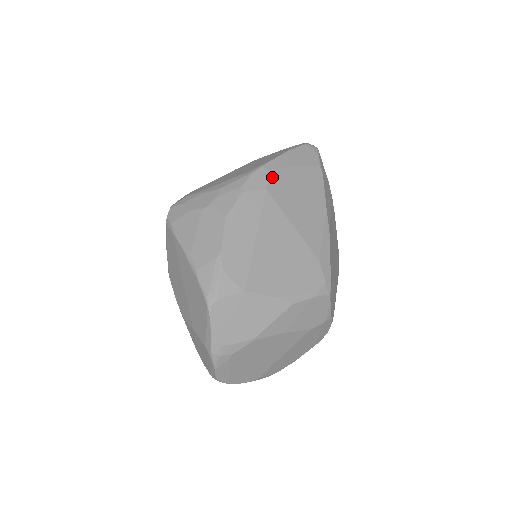
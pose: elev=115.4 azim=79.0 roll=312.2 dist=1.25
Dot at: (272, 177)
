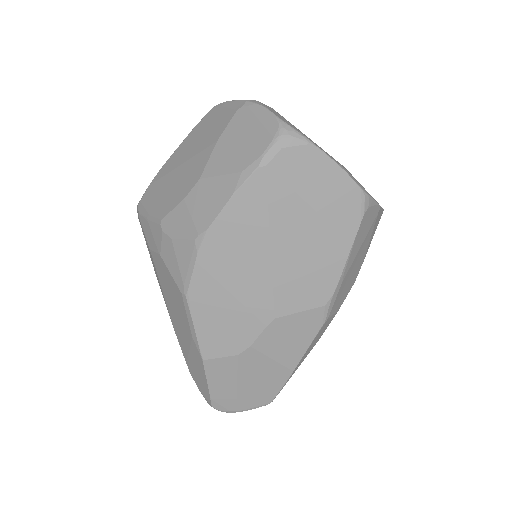
Dot at: occluded
